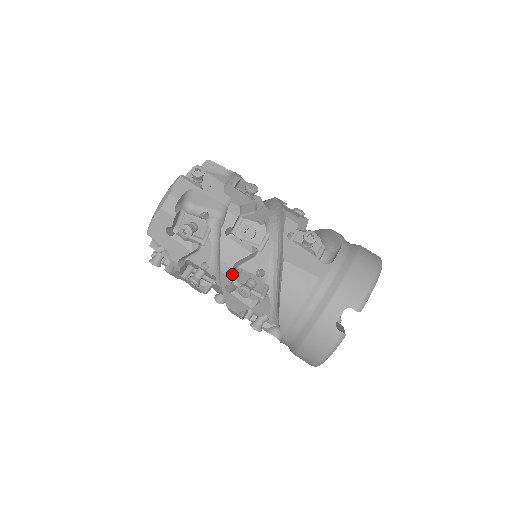
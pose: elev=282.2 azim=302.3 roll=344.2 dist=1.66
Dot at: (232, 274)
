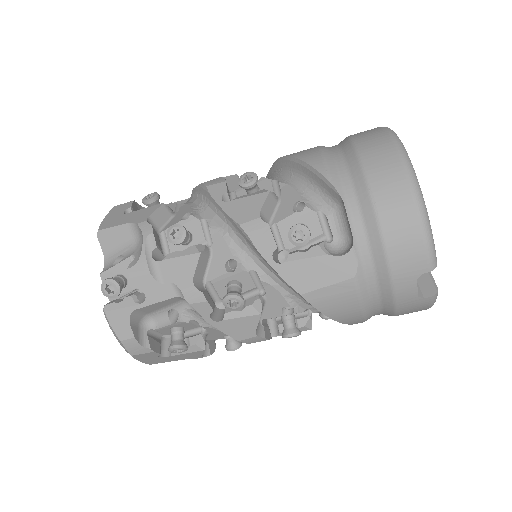
Dot at: (264, 339)
